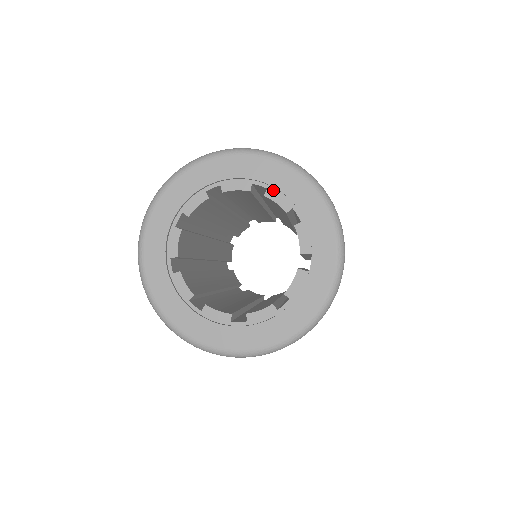
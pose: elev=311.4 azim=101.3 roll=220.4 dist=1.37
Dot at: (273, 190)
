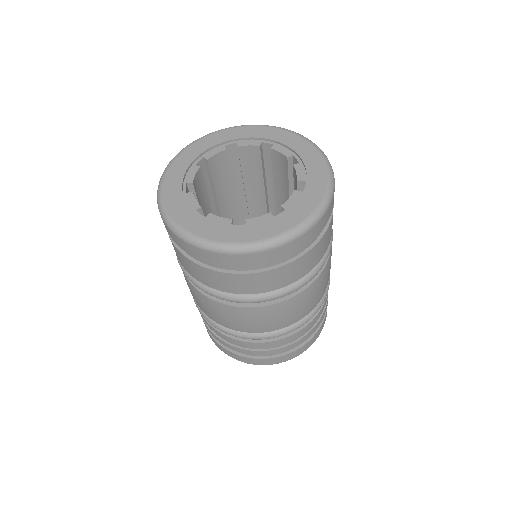
Dot at: (278, 145)
